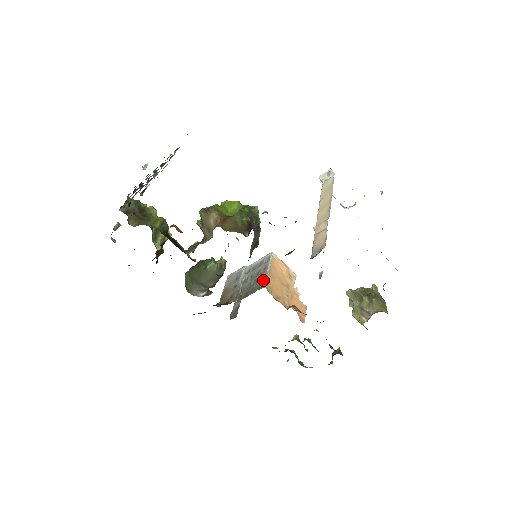
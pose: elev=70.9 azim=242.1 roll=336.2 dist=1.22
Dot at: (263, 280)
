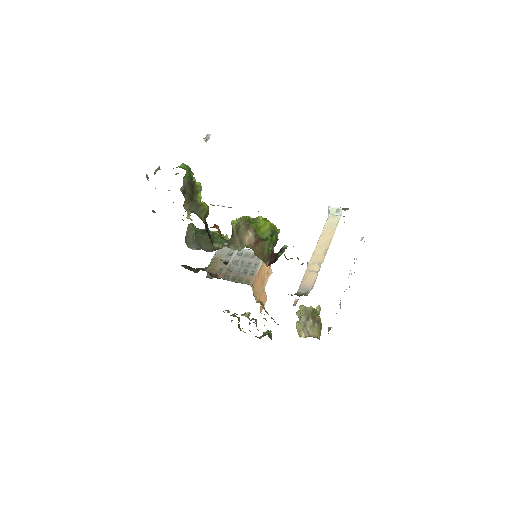
Dot at: (252, 277)
